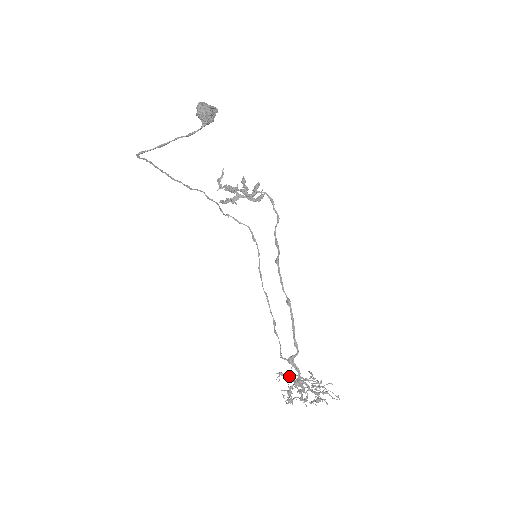
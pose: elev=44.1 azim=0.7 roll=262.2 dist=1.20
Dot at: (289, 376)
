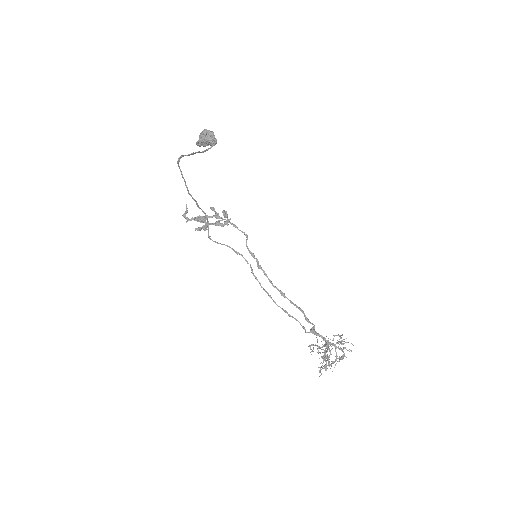
Dot at: (317, 345)
